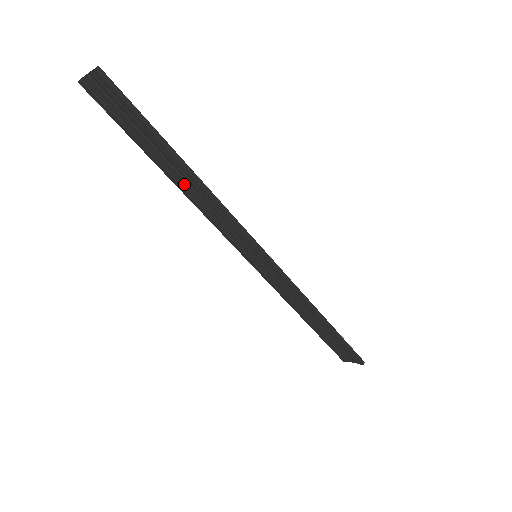
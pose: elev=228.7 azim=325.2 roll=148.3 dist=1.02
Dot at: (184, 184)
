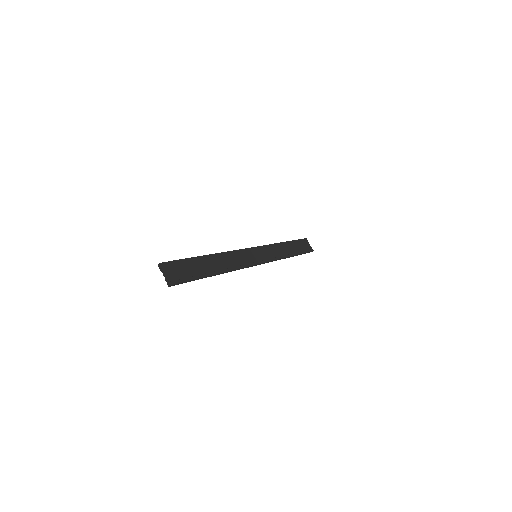
Dot at: (217, 261)
